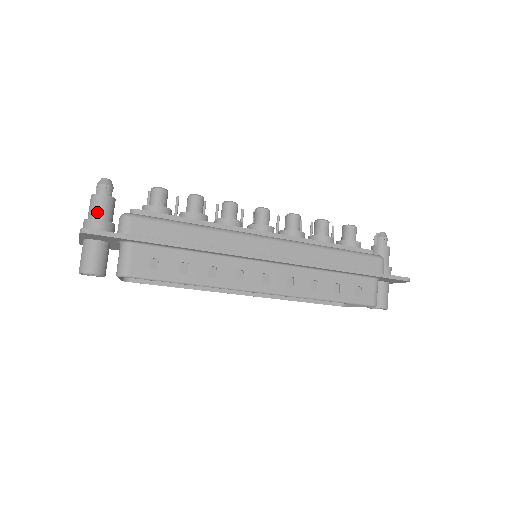
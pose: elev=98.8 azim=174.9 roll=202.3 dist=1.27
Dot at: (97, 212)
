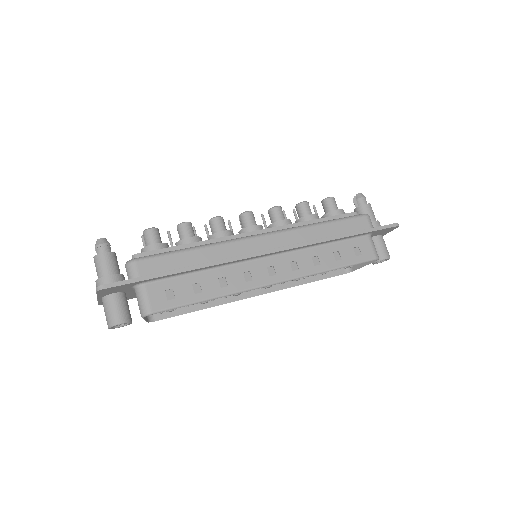
Dot at: (104, 270)
